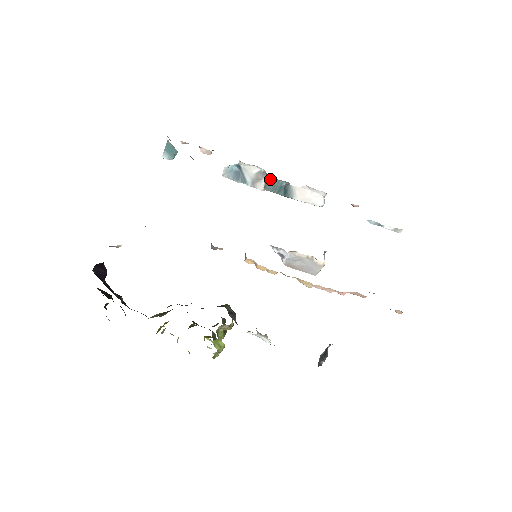
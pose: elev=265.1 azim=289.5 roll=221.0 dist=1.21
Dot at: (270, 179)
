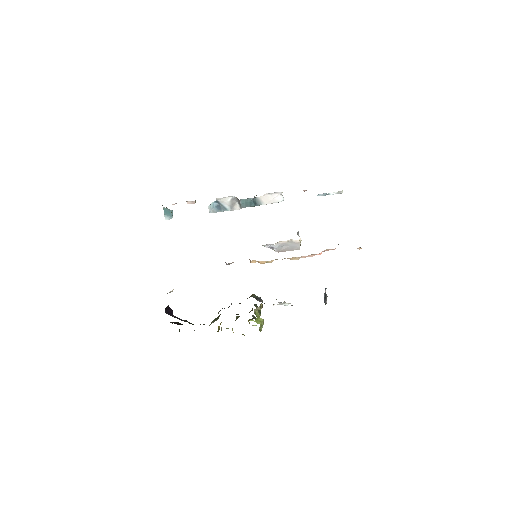
Dot at: (241, 201)
